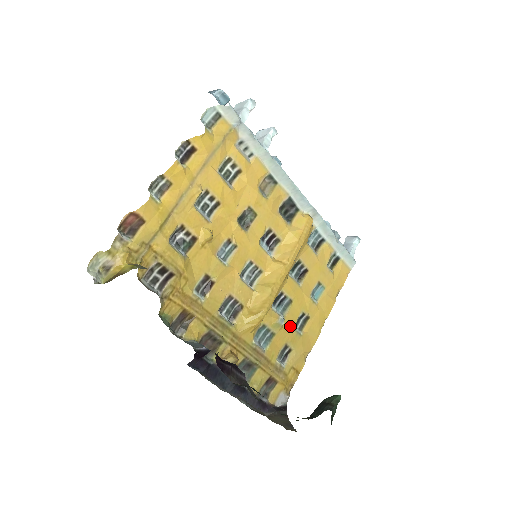
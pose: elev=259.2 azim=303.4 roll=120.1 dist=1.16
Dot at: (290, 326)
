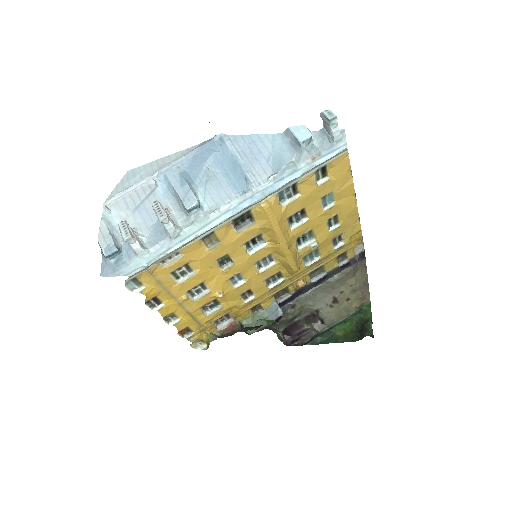
Dot at: (325, 235)
